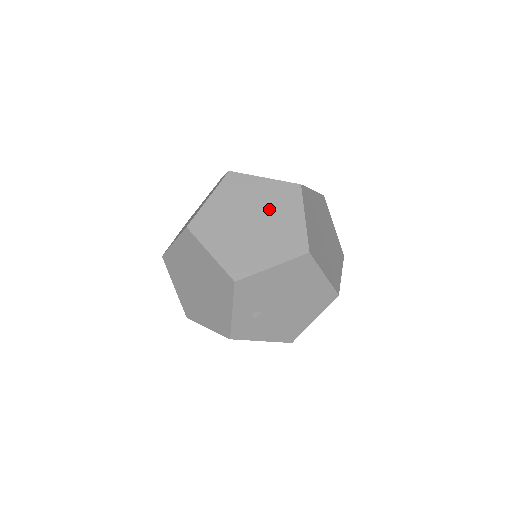
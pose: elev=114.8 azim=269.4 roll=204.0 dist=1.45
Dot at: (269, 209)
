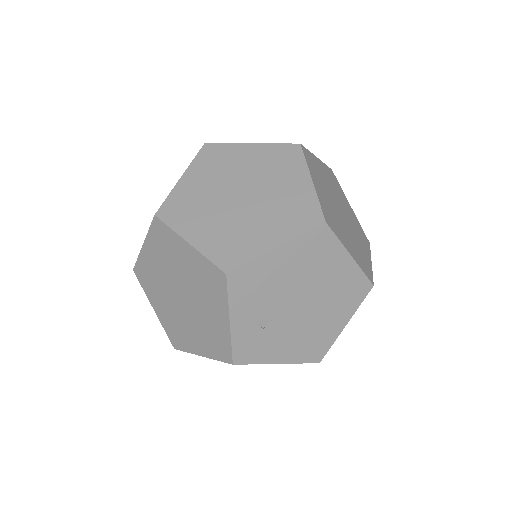
Dot at: (262, 178)
